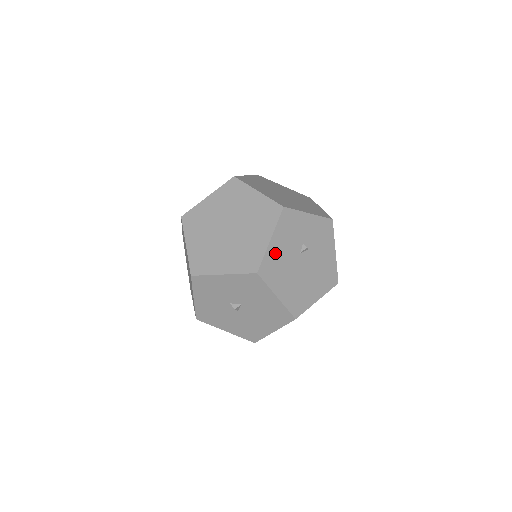
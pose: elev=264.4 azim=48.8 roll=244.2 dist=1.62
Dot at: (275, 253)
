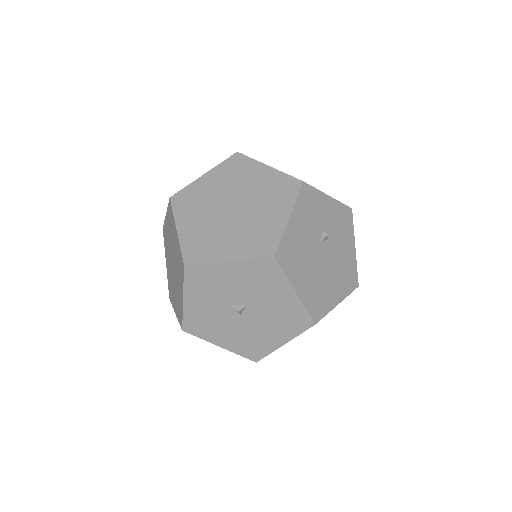
Dot at: (294, 236)
